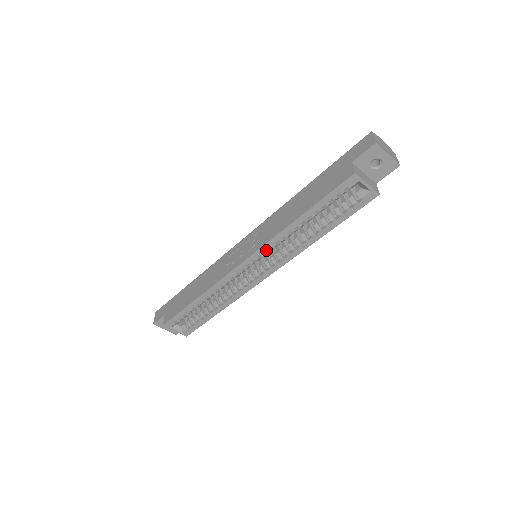
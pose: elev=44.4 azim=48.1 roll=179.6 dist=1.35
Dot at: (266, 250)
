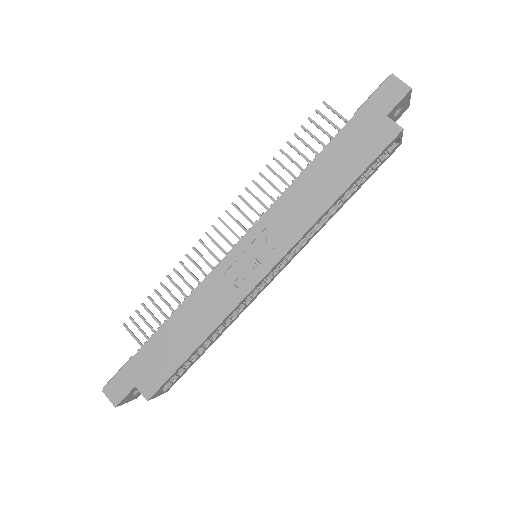
Dot at: (295, 246)
